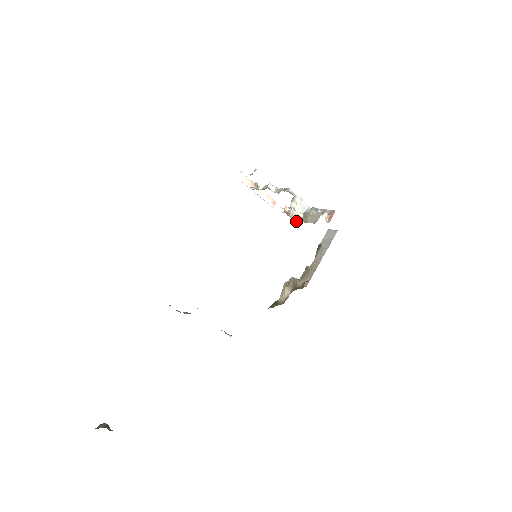
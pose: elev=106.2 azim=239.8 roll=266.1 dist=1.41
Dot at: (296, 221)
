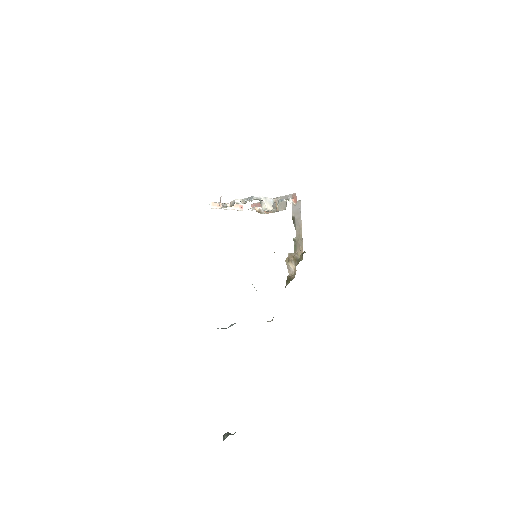
Dot at: (268, 213)
